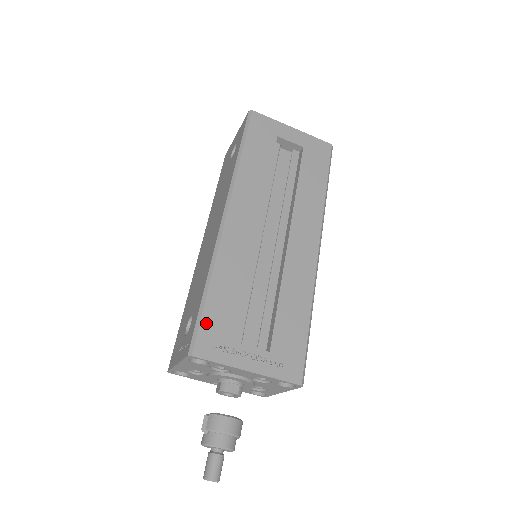
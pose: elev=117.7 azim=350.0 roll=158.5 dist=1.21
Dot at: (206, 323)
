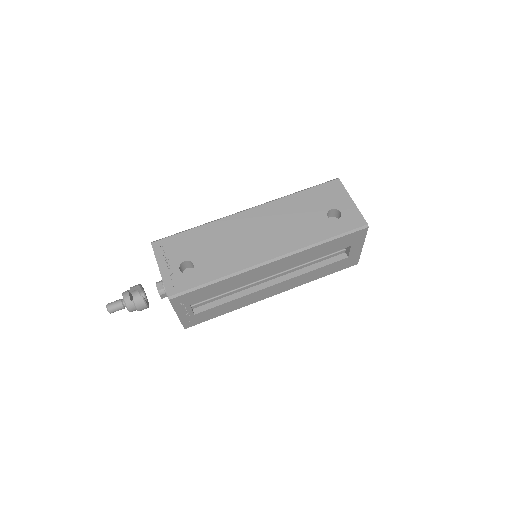
Dot at: (193, 293)
